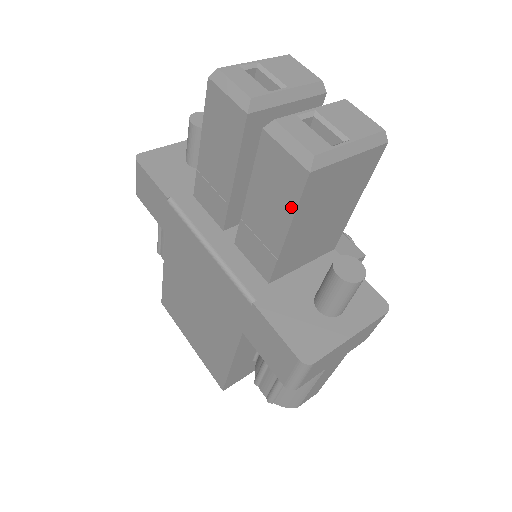
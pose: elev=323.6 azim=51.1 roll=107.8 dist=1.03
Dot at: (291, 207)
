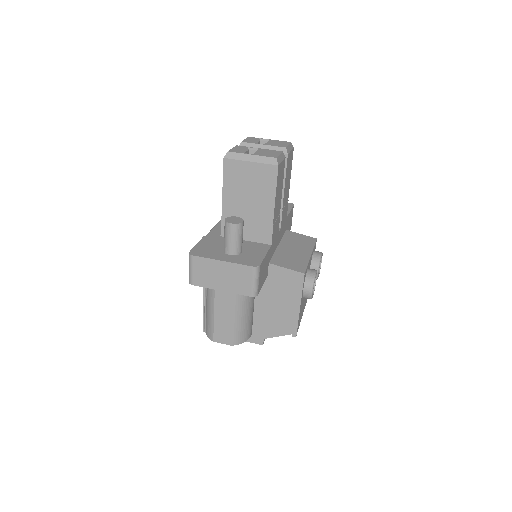
Dot at: (224, 181)
